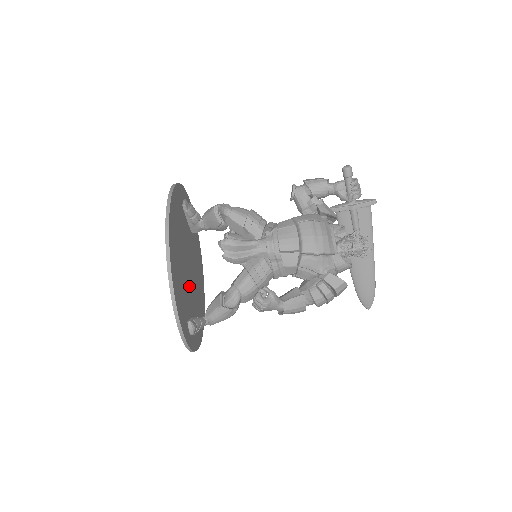
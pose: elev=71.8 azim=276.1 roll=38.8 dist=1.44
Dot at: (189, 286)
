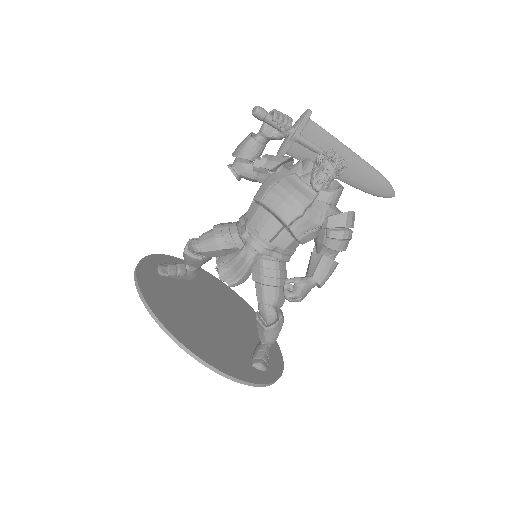
Dot at: (228, 331)
